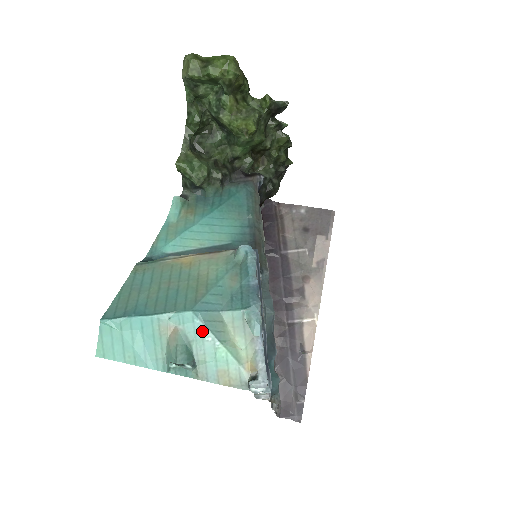
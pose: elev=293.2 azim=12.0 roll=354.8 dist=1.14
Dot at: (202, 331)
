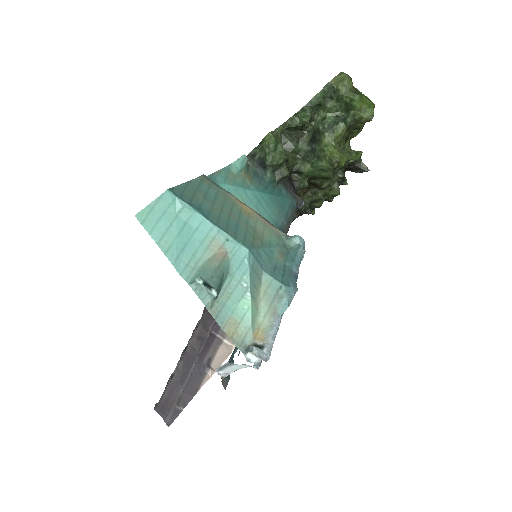
Dot at: (244, 273)
